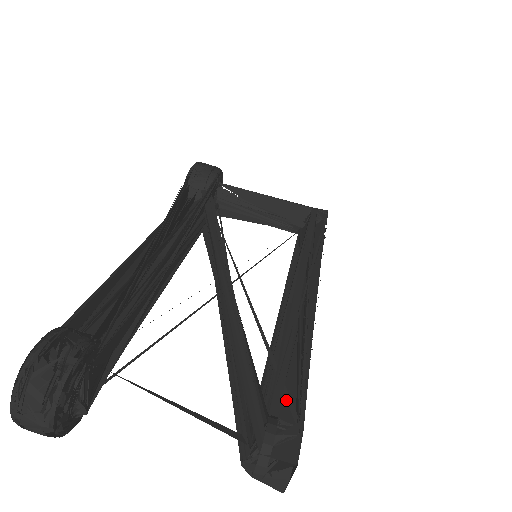
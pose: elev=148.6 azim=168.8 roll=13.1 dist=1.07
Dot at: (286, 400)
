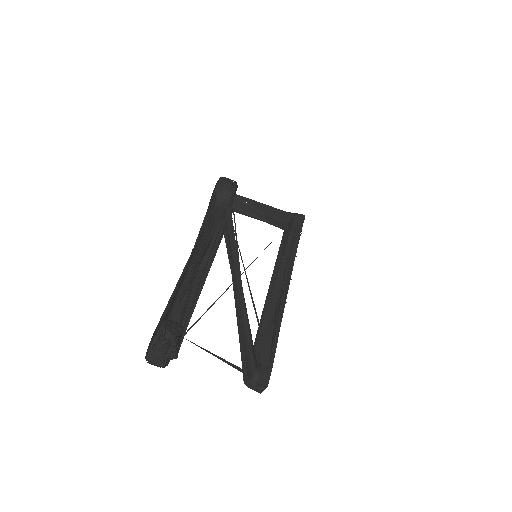
Dot at: (266, 353)
